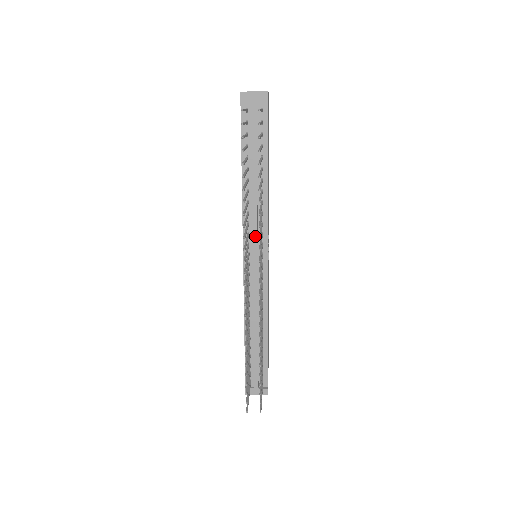
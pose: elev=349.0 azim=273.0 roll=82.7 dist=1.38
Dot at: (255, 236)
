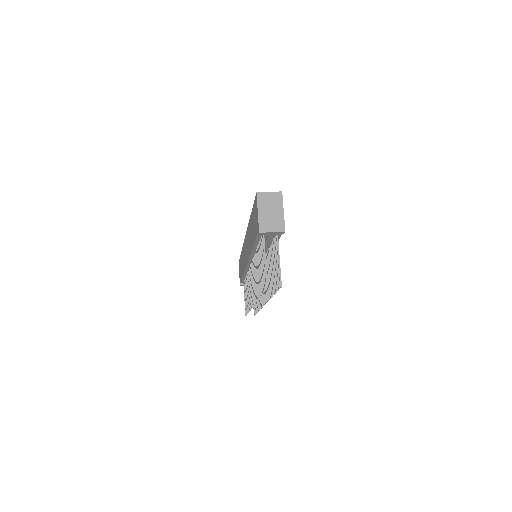
Dot at: occluded
